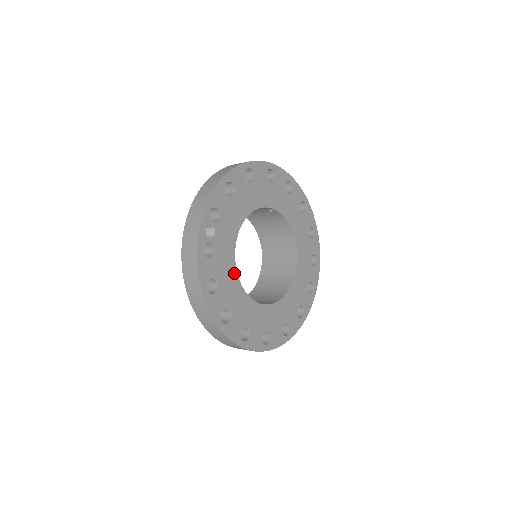
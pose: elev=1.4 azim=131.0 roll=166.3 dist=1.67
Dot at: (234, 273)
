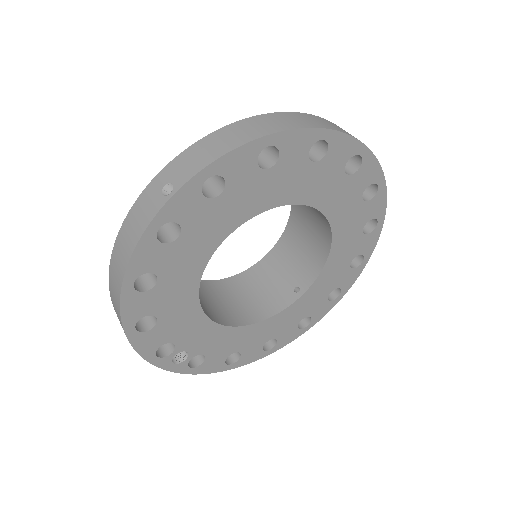
Dot at: (243, 329)
